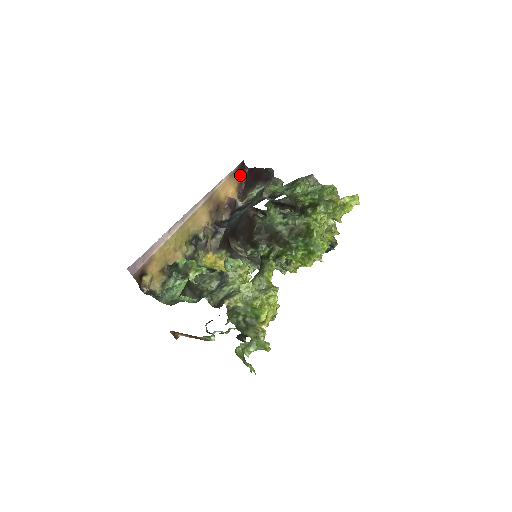
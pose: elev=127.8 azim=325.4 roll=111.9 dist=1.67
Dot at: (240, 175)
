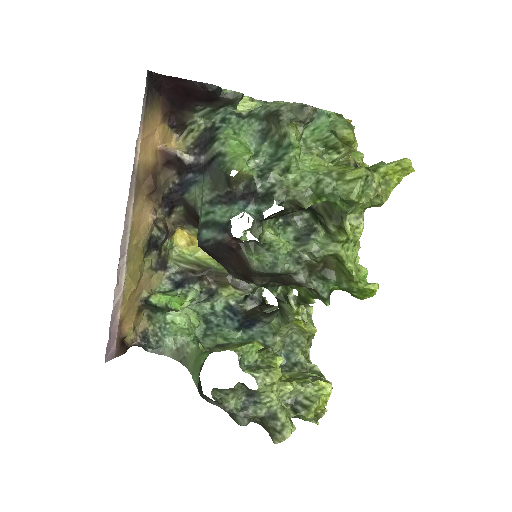
Dot at: (156, 96)
